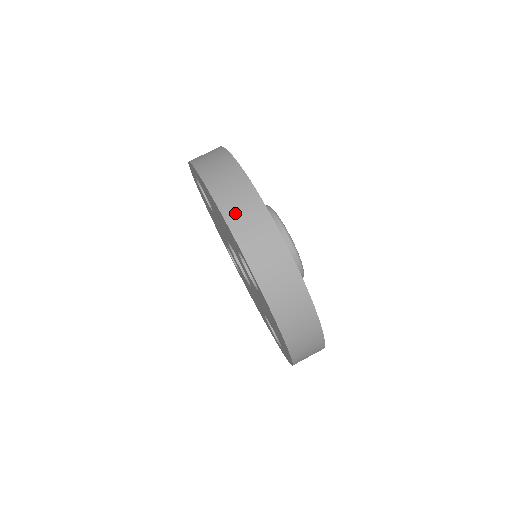
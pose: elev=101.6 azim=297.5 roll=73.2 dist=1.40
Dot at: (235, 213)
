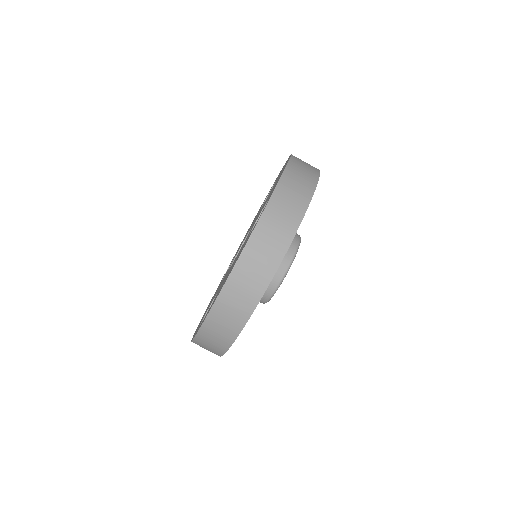
Dot at: (296, 171)
